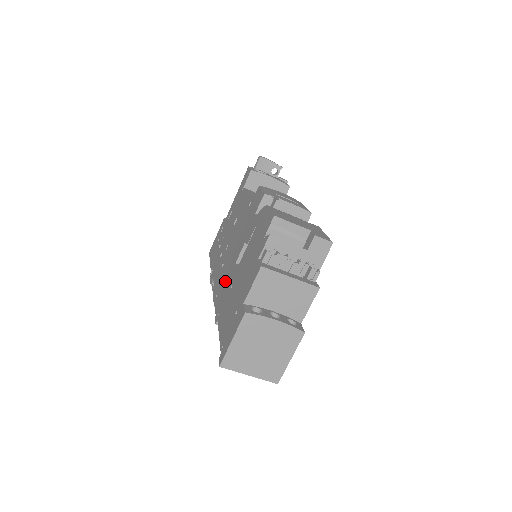
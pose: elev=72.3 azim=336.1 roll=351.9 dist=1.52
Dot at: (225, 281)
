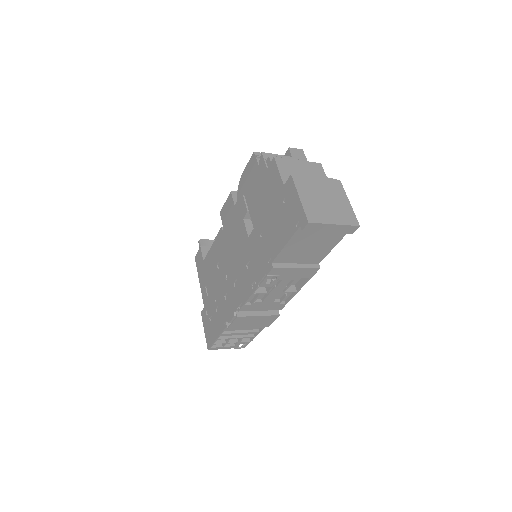
Dot at: (250, 260)
